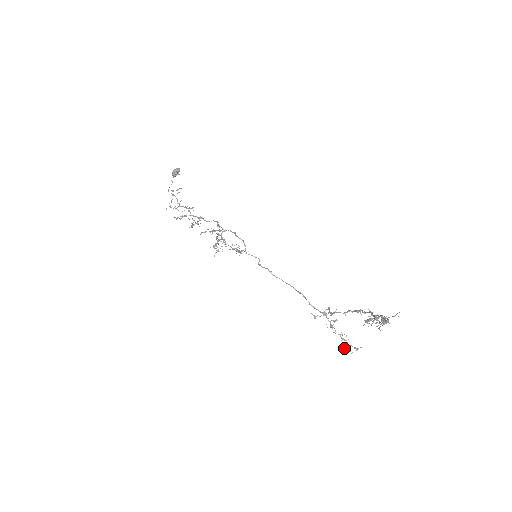
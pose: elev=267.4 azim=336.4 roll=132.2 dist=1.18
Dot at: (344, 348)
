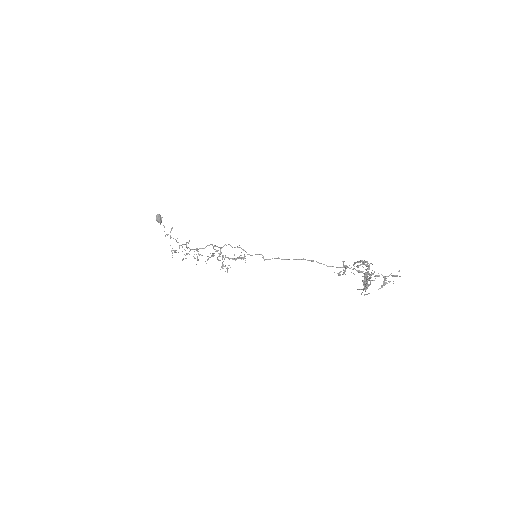
Dot at: (384, 282)
